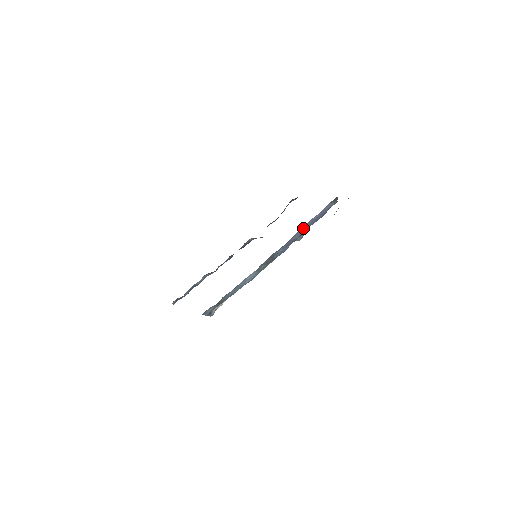
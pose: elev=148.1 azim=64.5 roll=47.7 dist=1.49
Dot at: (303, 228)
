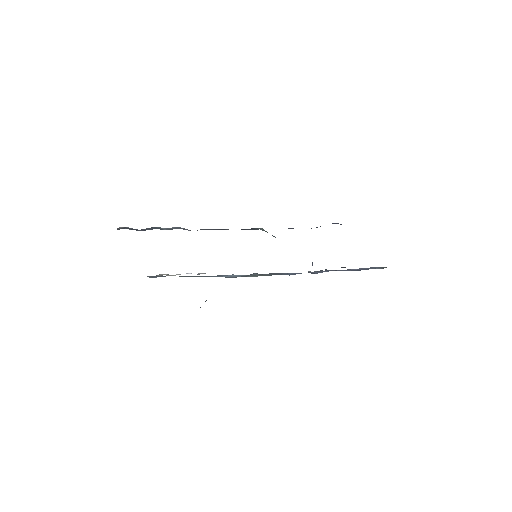
Dot at: (333, 270)
